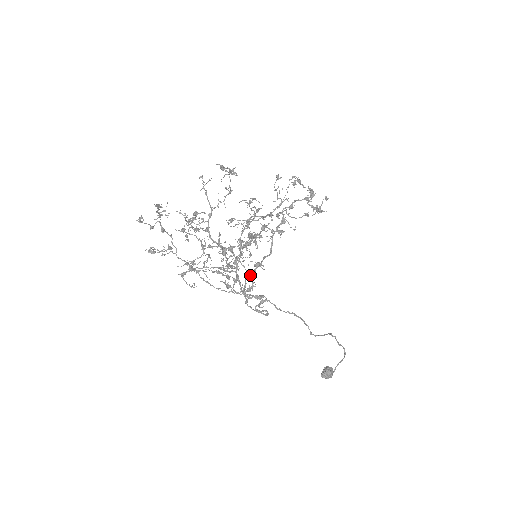
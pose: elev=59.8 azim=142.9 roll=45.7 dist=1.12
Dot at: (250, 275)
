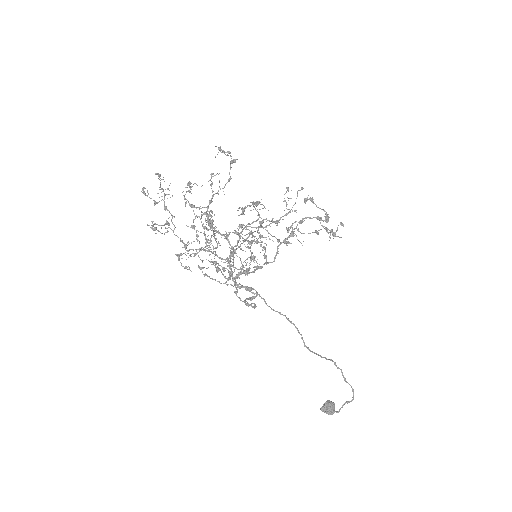
Dot at: occluded
